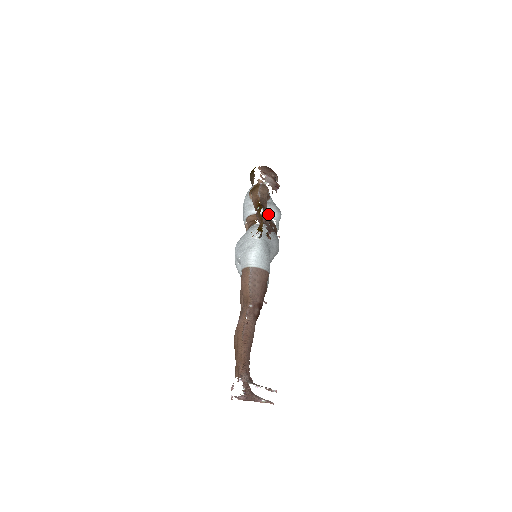
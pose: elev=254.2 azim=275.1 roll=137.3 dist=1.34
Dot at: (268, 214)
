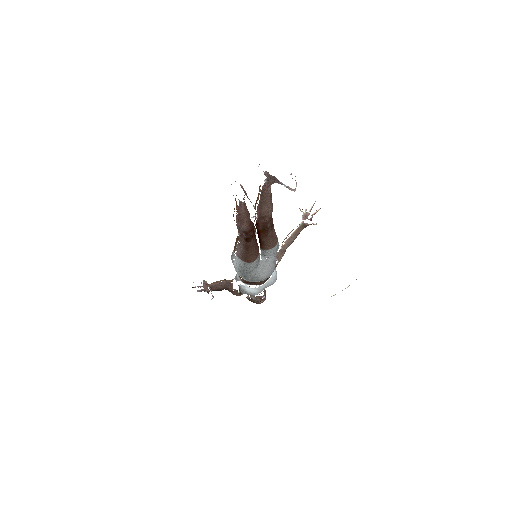
Dot at: occluded
